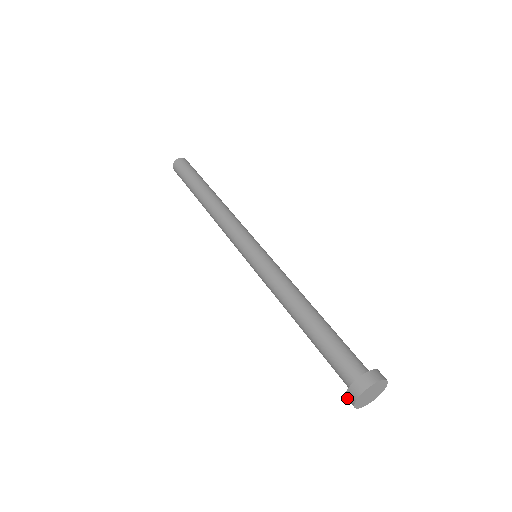
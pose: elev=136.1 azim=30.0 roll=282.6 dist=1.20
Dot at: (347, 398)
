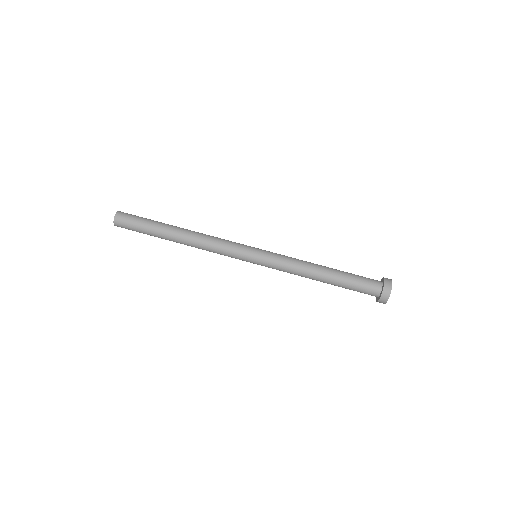
Dot at: (382, 297)
